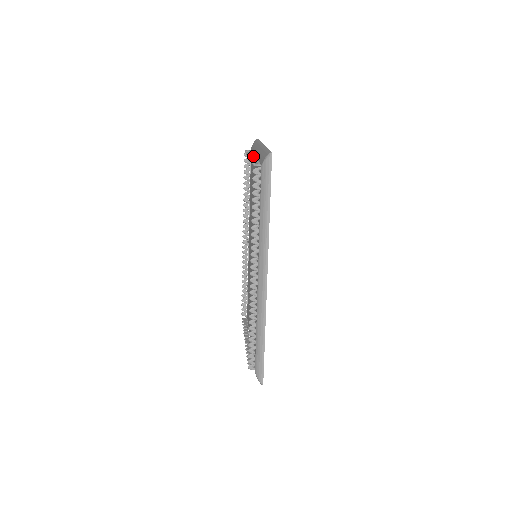
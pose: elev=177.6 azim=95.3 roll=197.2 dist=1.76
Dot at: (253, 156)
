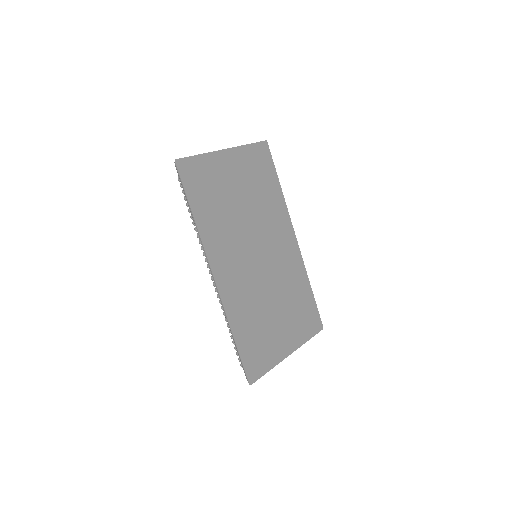
Dot at: occluded
